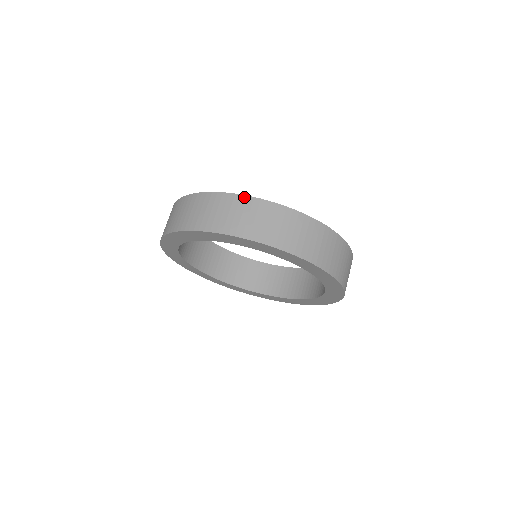
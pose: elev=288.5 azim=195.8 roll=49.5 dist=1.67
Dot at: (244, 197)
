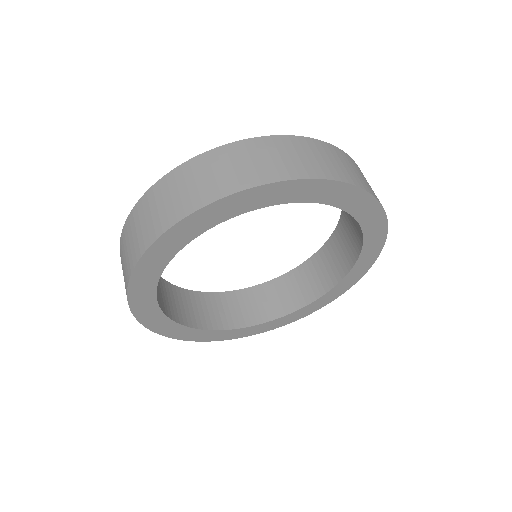
Dot at: (341, 150)
